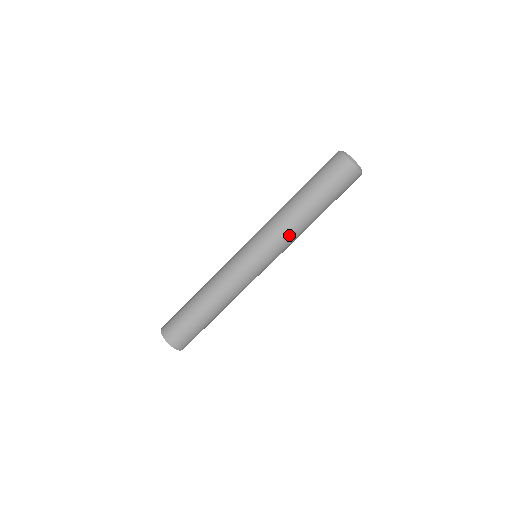
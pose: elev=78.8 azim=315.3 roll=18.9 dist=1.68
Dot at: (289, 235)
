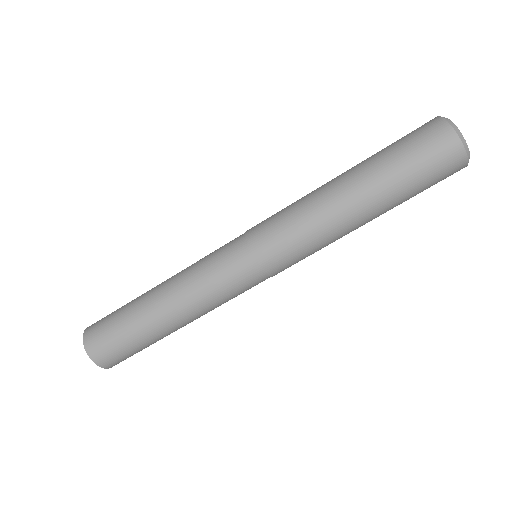
Dot at: (315, 233)
